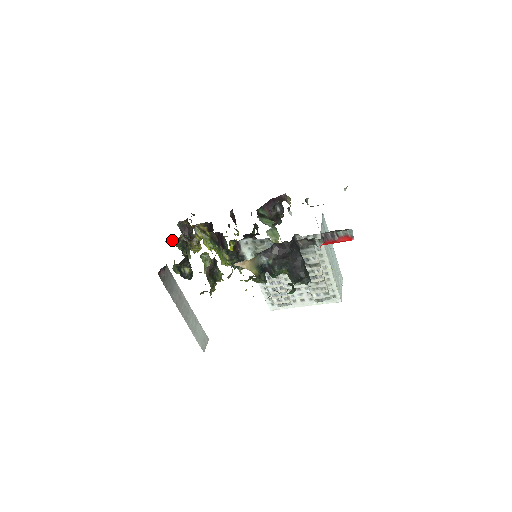
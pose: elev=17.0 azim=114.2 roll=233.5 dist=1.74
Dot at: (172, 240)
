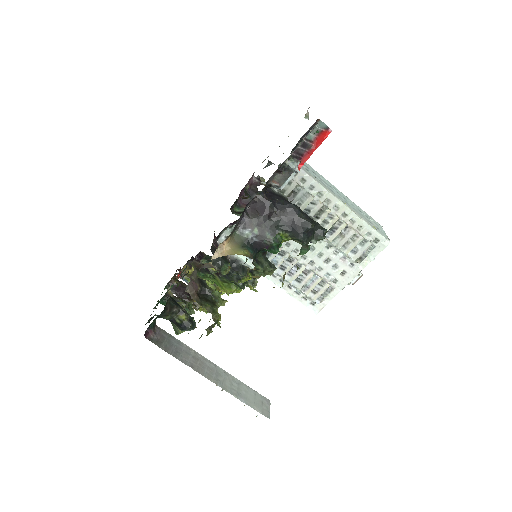
Dot at: (161, 302)
